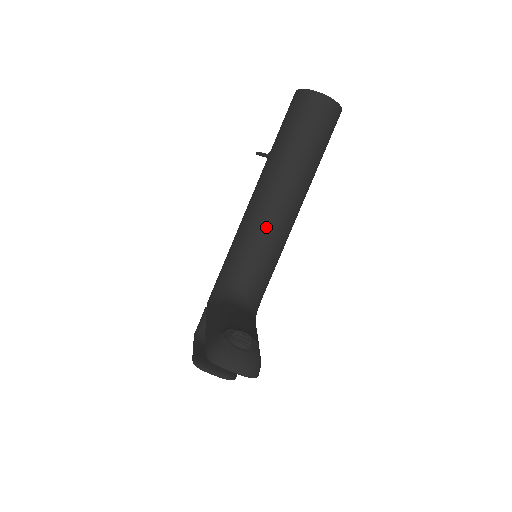
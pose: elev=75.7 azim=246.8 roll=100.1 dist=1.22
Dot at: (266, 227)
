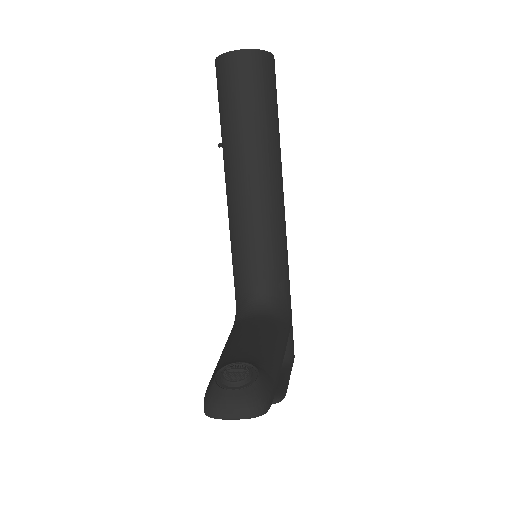
Dot at: (250, 222)
